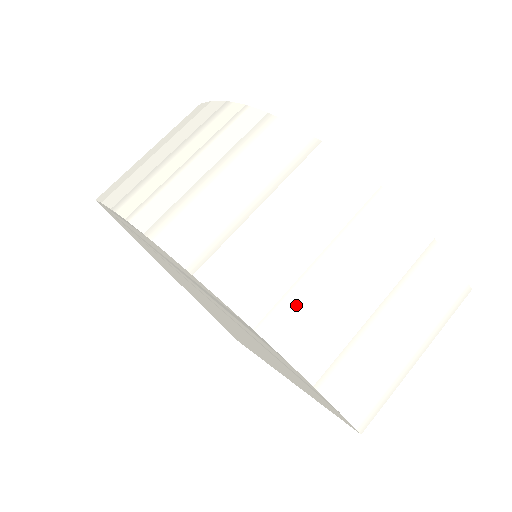
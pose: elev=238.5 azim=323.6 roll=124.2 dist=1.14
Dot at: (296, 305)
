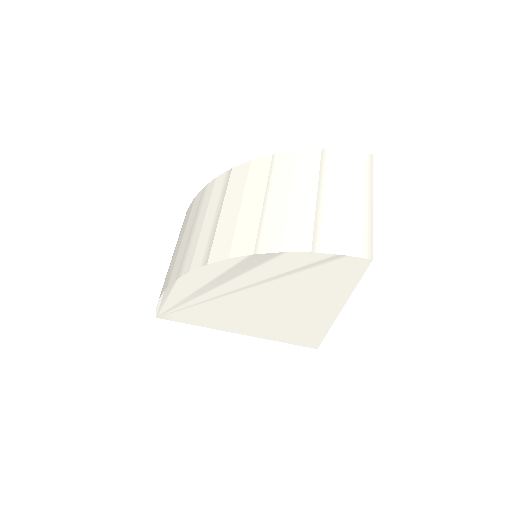
Dot at: (269, 228)
